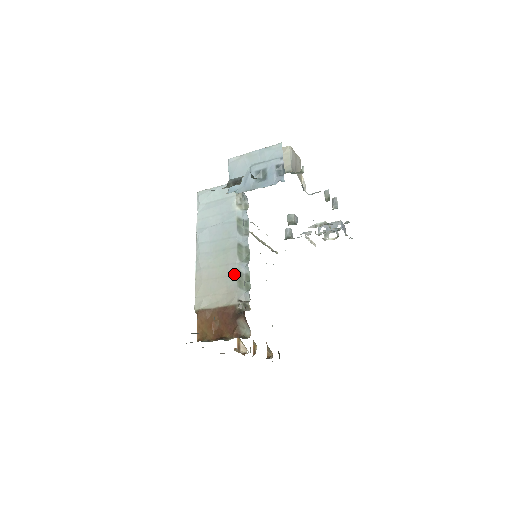
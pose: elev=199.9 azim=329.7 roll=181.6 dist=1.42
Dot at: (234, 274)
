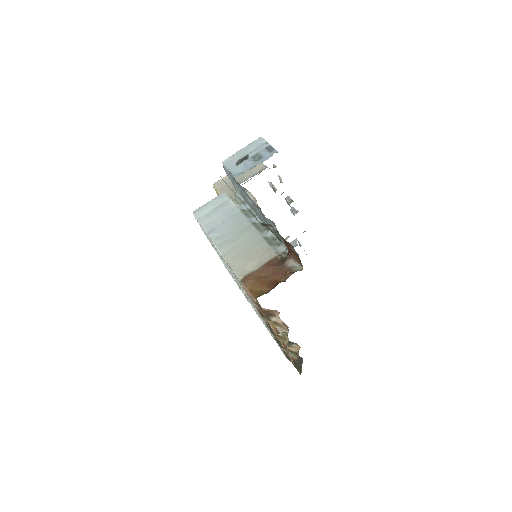
Dot at: (261, 240)
